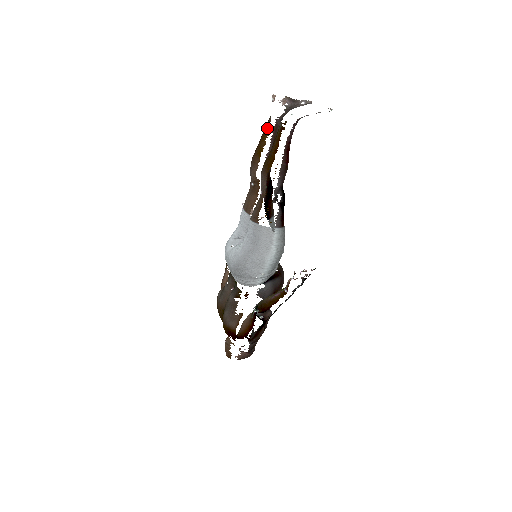
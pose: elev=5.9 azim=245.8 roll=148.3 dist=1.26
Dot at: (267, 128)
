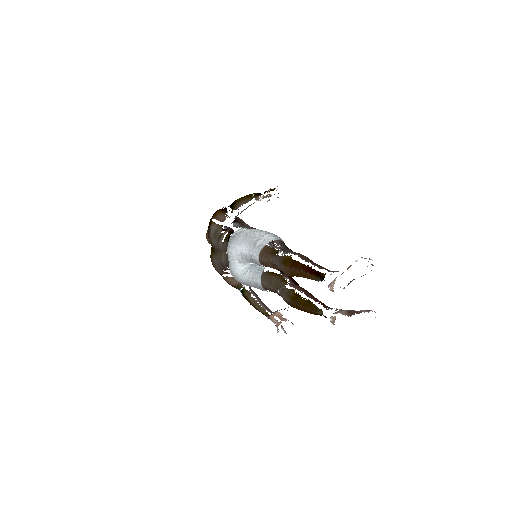
Dot at: (311, 279)
